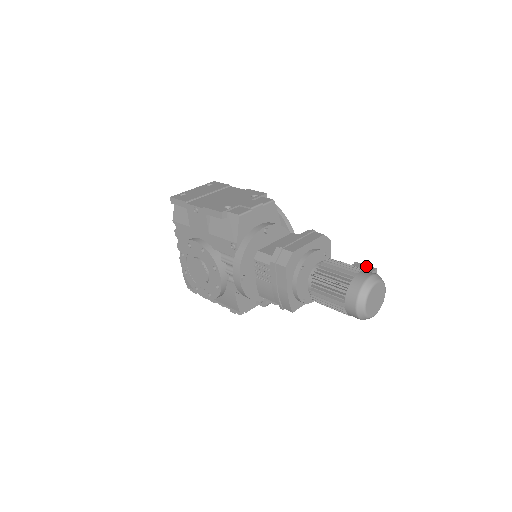
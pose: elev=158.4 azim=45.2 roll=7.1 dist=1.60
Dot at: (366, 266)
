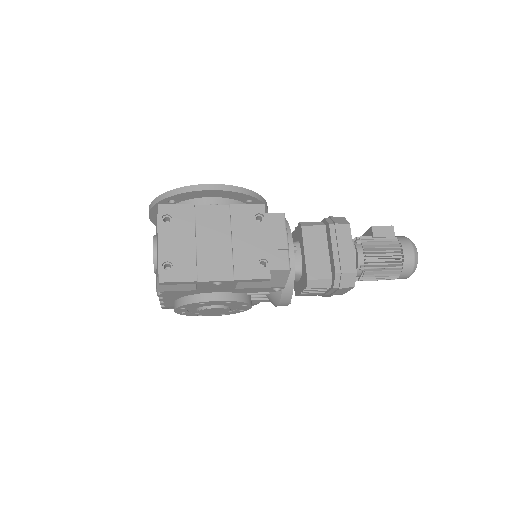
Dot at: (385, 228)
